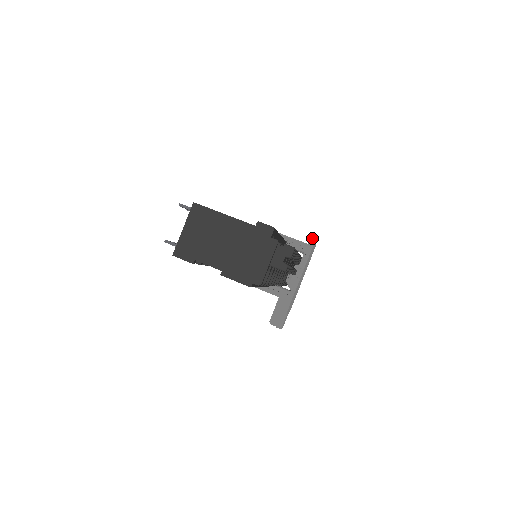
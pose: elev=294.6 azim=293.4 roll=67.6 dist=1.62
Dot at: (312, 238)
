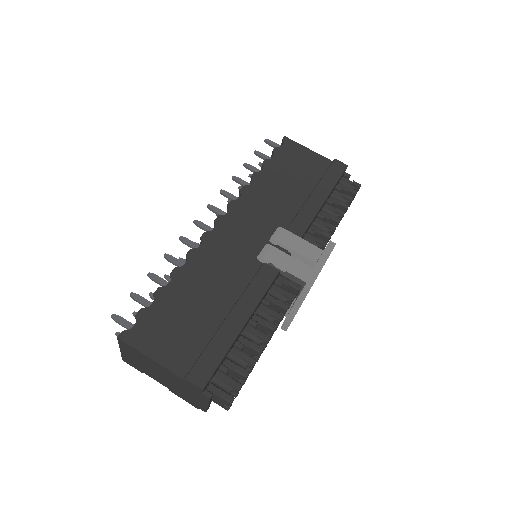
Dot at: (306, 287)
